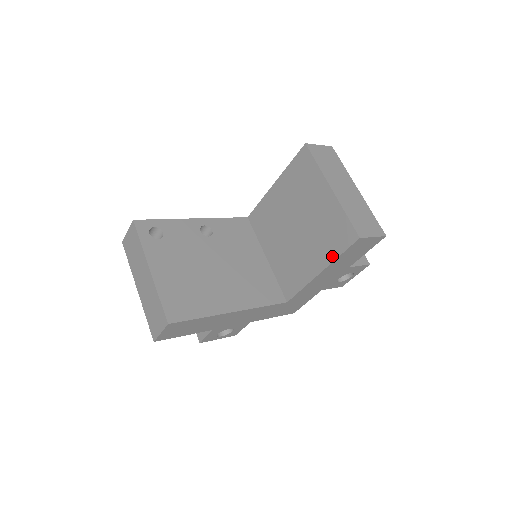
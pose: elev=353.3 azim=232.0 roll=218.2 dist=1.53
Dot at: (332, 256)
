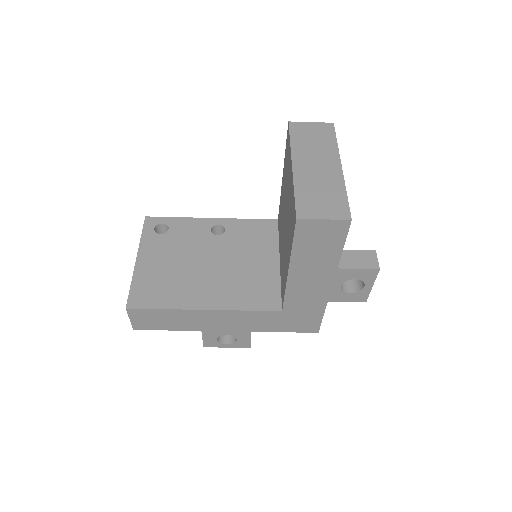
Dot at: (290, 247)
